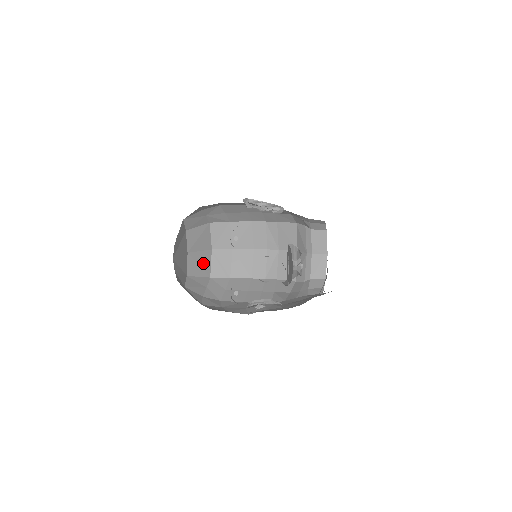
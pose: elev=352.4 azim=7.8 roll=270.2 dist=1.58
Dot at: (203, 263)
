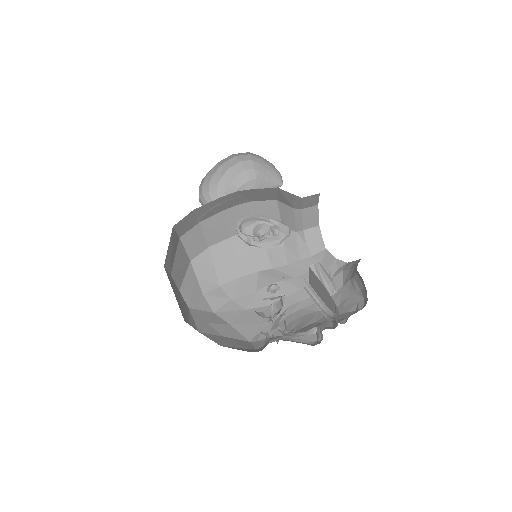
Dot at: (181, 260)
